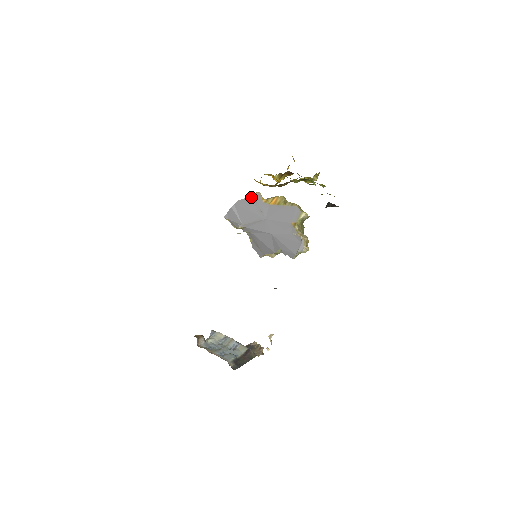
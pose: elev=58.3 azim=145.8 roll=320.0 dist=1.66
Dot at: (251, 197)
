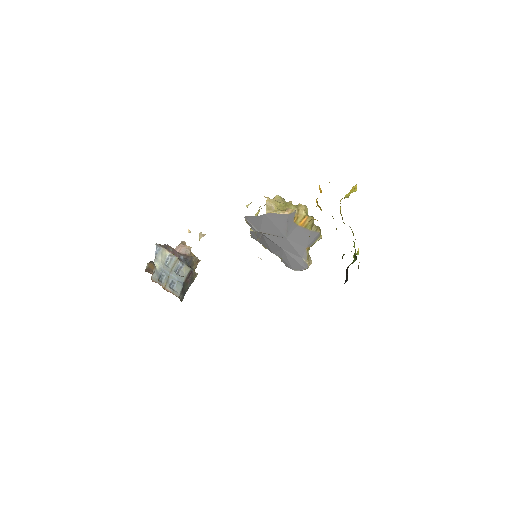
Dot at: (285, 215)
